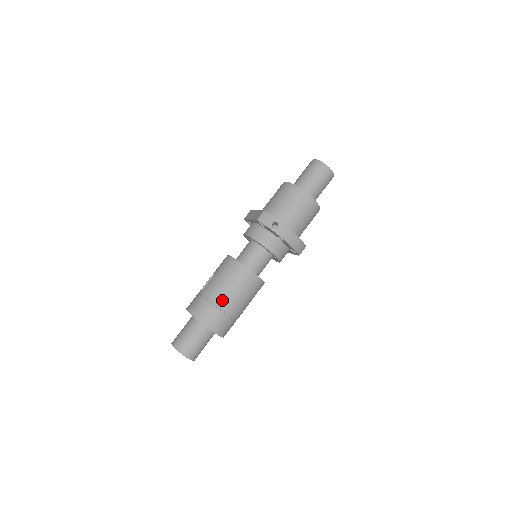
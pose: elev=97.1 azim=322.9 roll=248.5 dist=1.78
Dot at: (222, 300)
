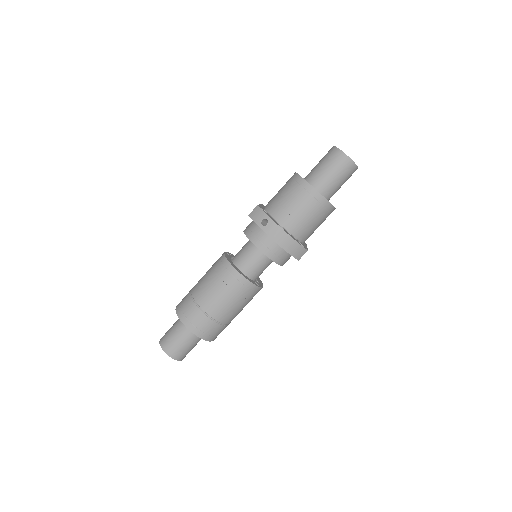
Dot at: (205, 301)
